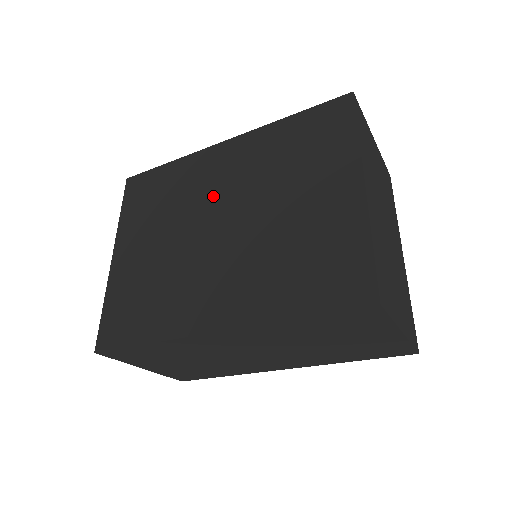
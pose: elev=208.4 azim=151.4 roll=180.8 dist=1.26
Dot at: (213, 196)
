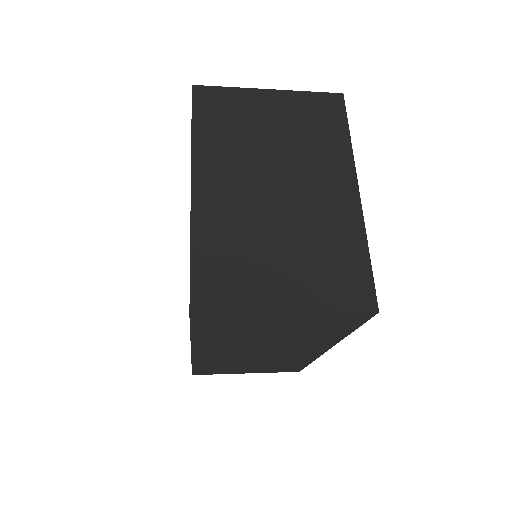
Dot at: occluded
